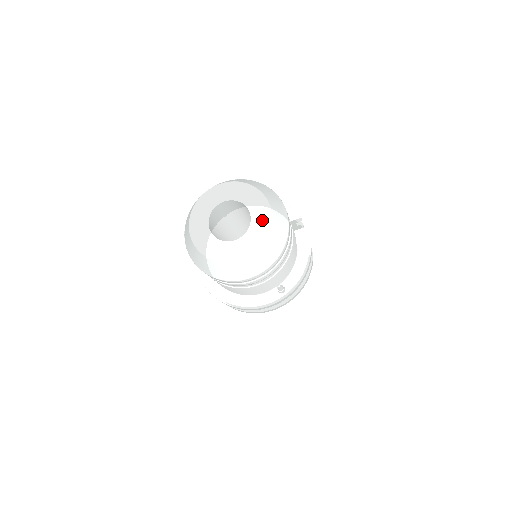
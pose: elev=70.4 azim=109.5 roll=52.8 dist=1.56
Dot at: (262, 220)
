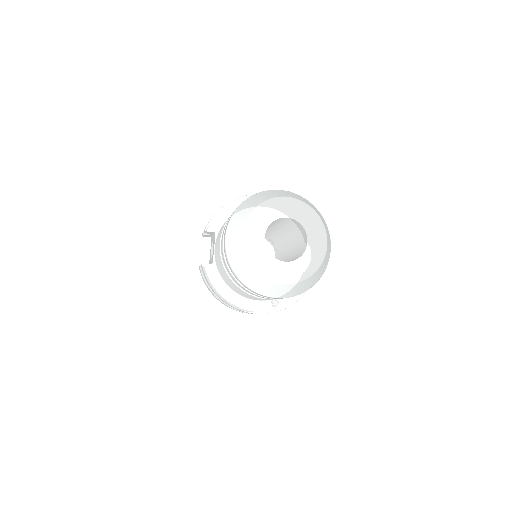
Dot at: (316, 254)
